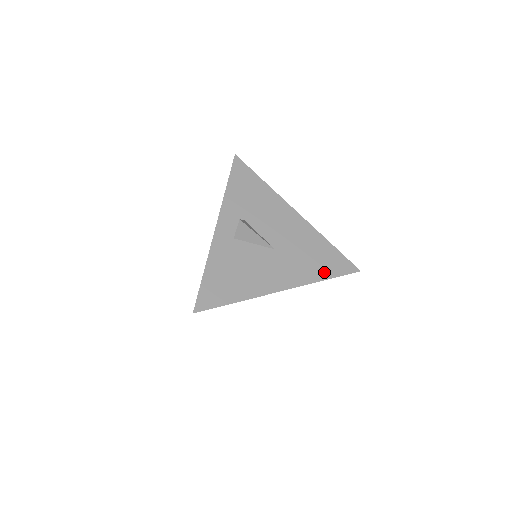
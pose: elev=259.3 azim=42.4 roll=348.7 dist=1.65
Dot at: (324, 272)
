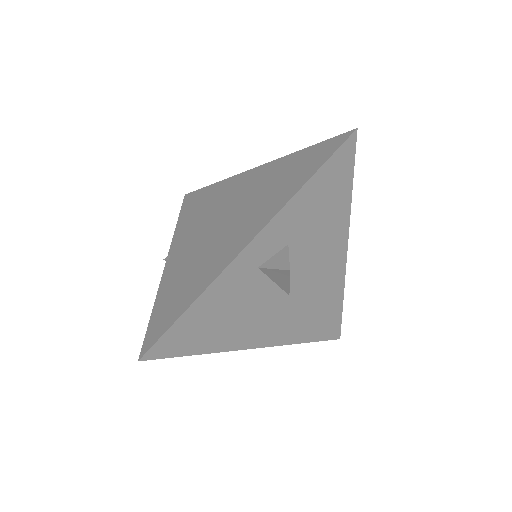
Dot at: (311, 334)
